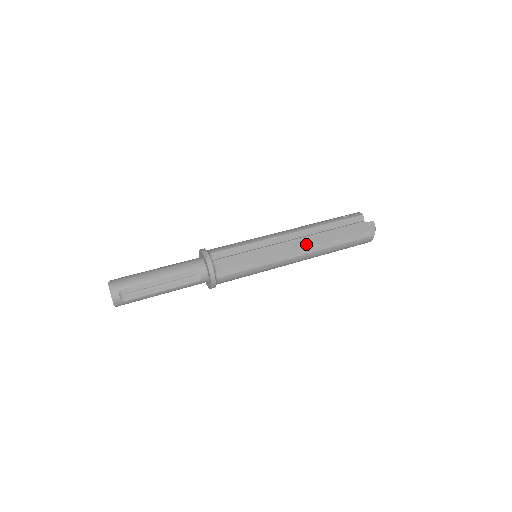
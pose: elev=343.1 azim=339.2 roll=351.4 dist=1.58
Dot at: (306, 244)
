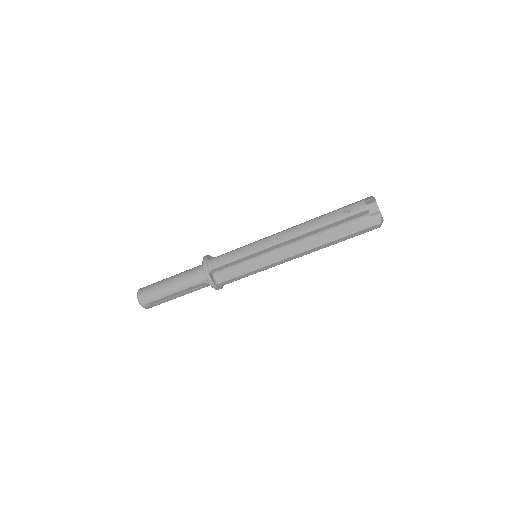
Dot at: (302, 249)
